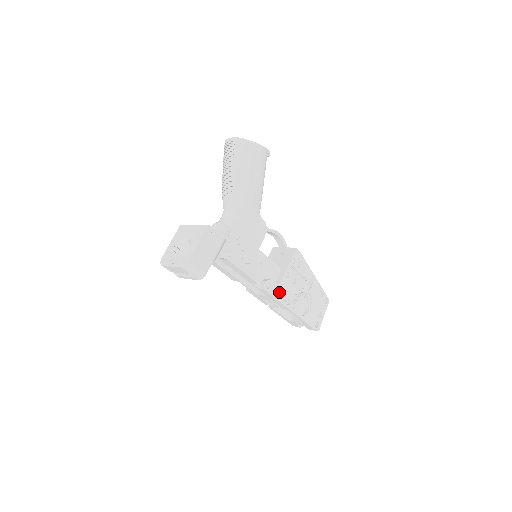
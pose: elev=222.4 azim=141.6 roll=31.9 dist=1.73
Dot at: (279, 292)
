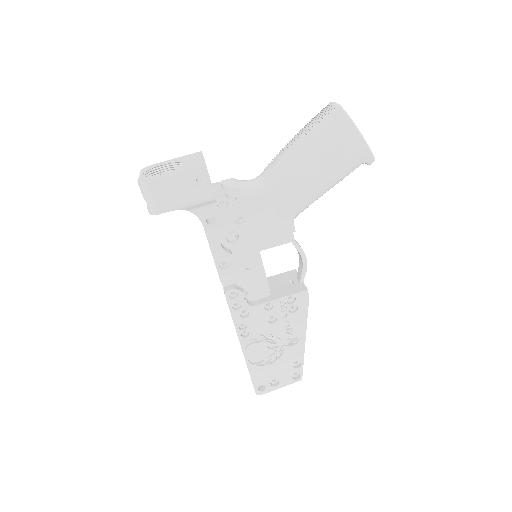
Dot at: (244, 314)
